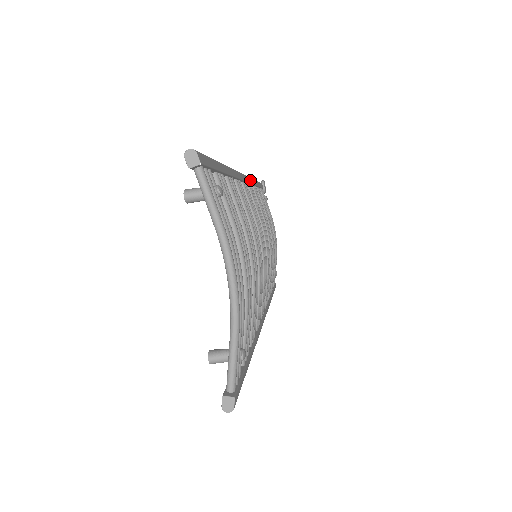
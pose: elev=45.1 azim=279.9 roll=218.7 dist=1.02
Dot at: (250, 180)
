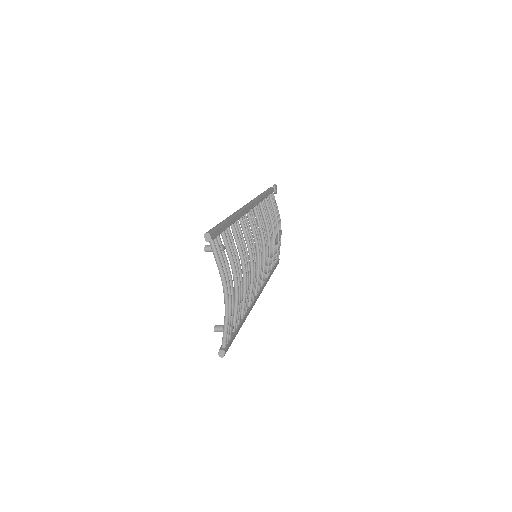
Dot at: (258, 201)
